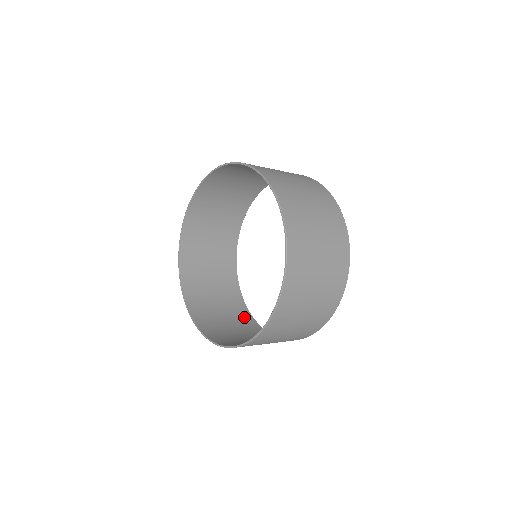
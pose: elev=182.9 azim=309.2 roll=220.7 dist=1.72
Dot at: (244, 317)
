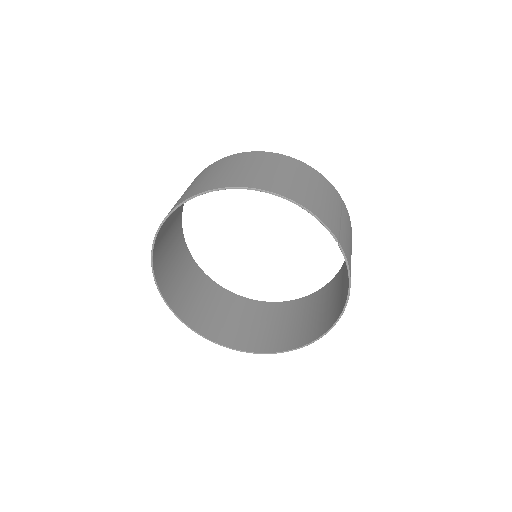
Dot at: (203, 281)
